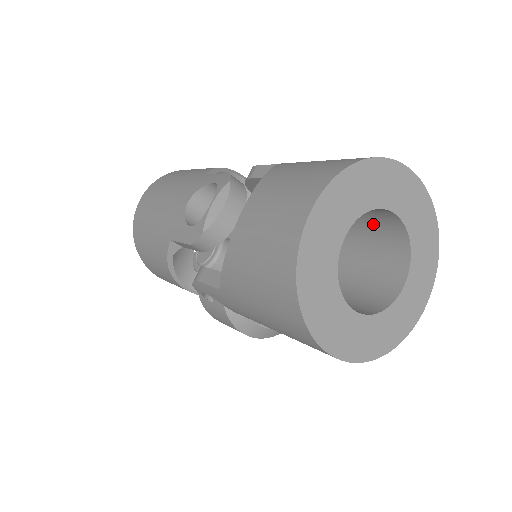
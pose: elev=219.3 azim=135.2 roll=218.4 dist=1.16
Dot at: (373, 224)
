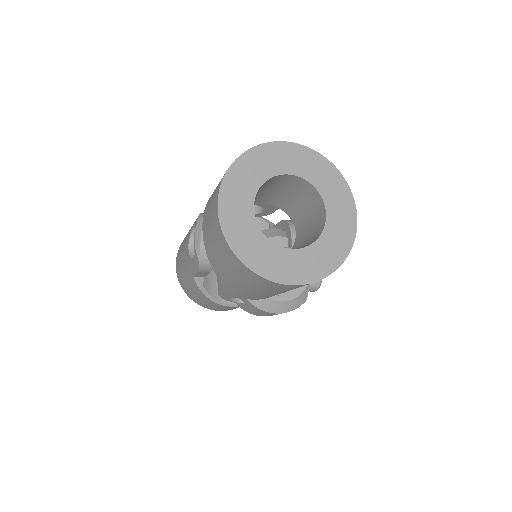
Dot at: (290, 188)
